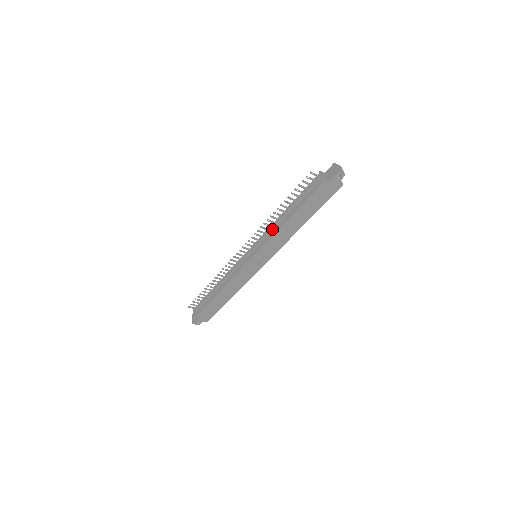
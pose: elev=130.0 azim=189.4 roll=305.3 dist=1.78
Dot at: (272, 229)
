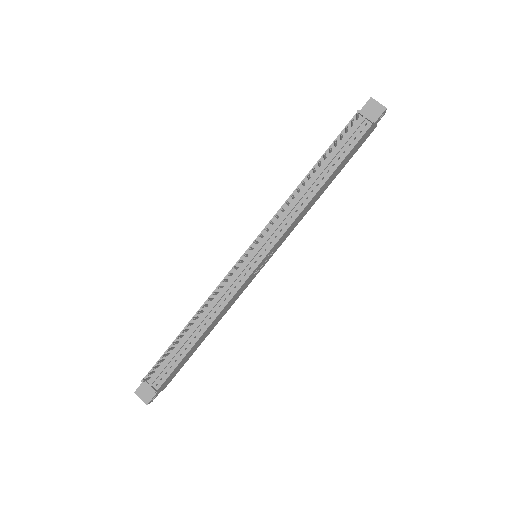
Dot at: (293, 208)
